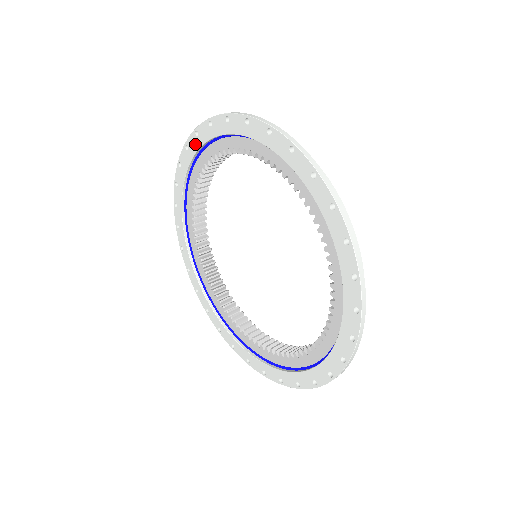
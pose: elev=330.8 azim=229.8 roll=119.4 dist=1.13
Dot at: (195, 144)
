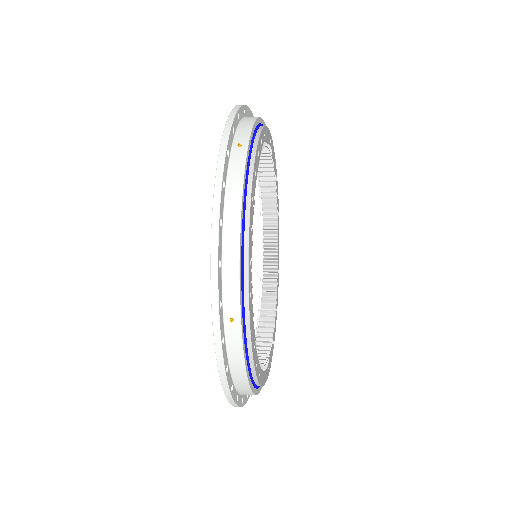
Dot at: occluded
